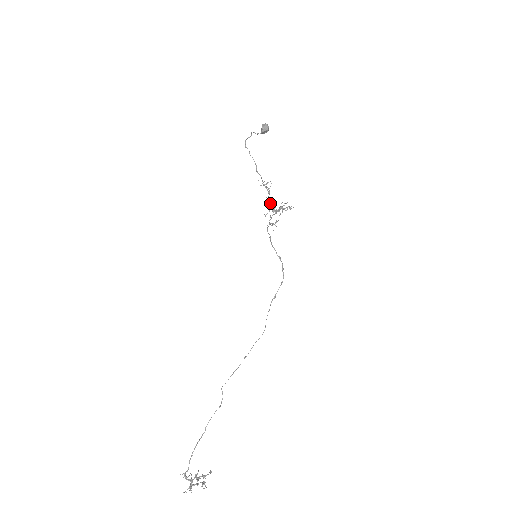
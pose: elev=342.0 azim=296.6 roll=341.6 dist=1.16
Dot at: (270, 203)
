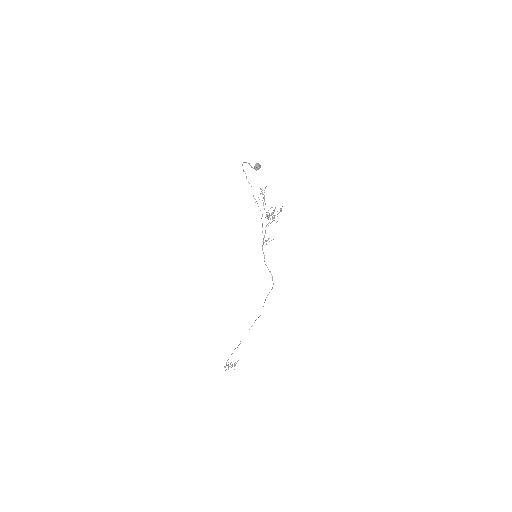
Dot at: occluded
